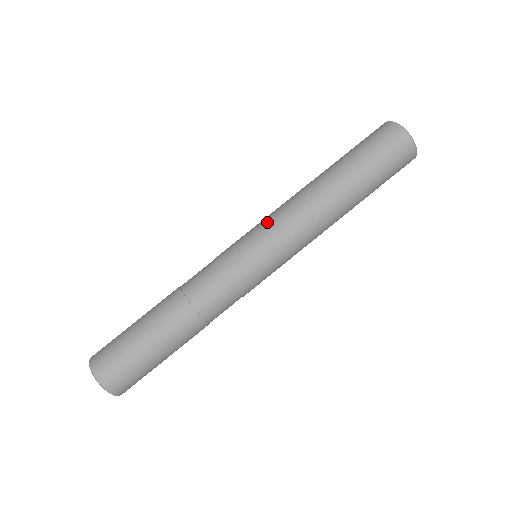
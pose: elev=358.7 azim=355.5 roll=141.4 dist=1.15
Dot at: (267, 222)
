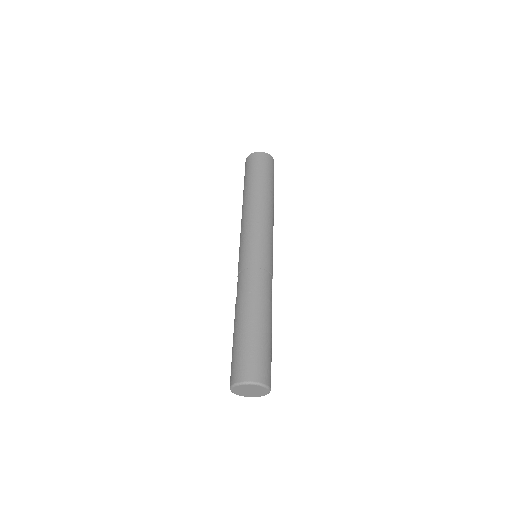
Dot at: (254, 229)
